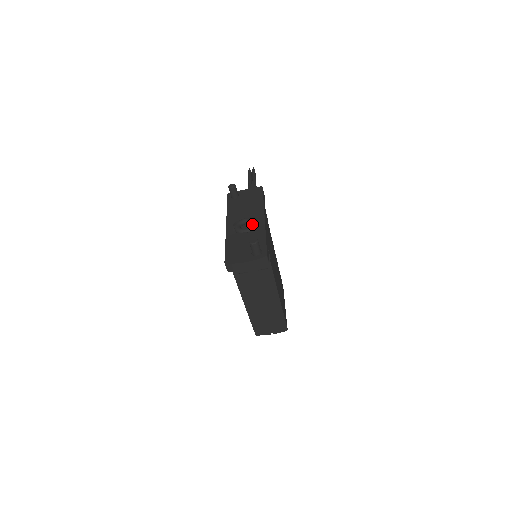
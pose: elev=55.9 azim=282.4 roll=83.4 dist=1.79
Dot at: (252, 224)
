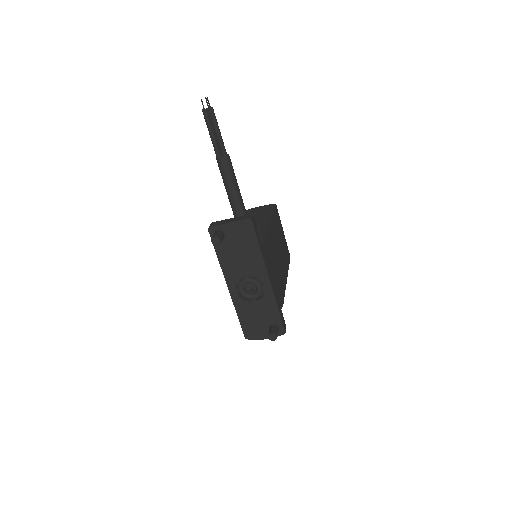
Dot at: (258, 292)
